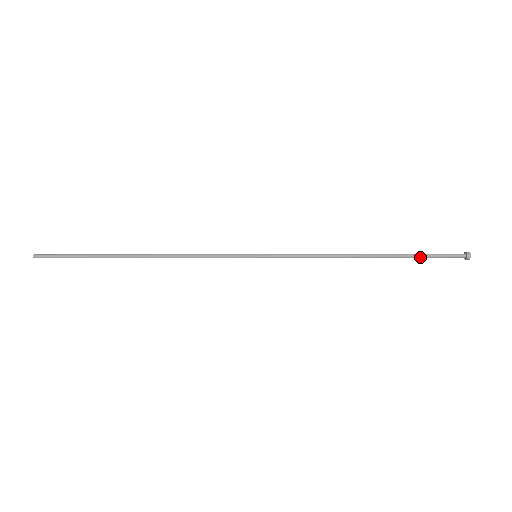
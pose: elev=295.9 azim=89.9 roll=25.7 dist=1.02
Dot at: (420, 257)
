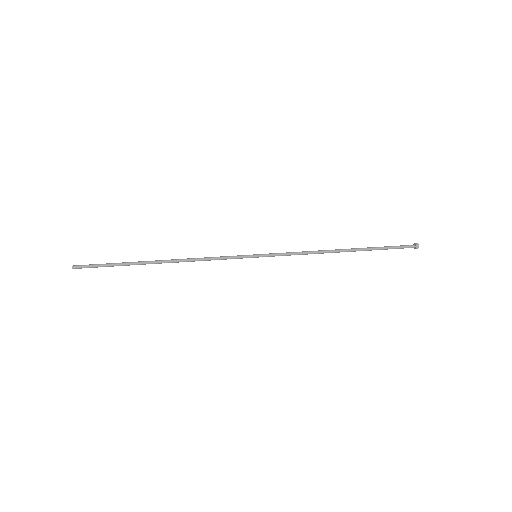
Dot at: (381, 247)
